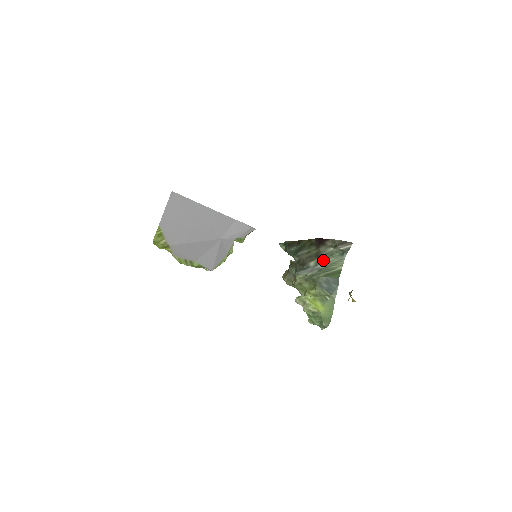
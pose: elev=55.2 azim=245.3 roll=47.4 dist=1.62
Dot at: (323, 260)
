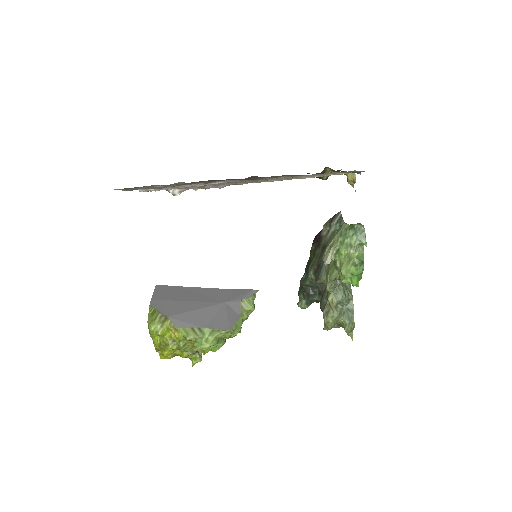
Dot at: occluded
